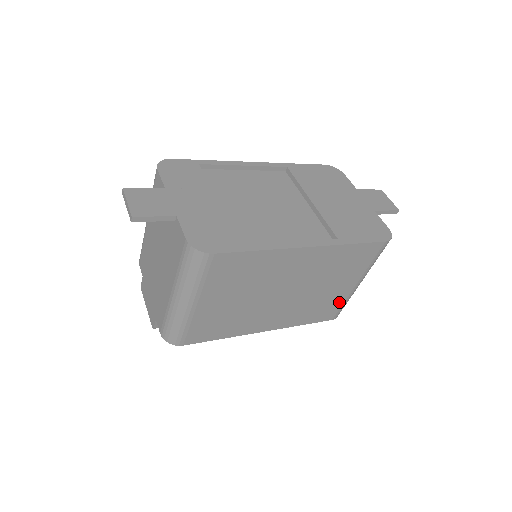
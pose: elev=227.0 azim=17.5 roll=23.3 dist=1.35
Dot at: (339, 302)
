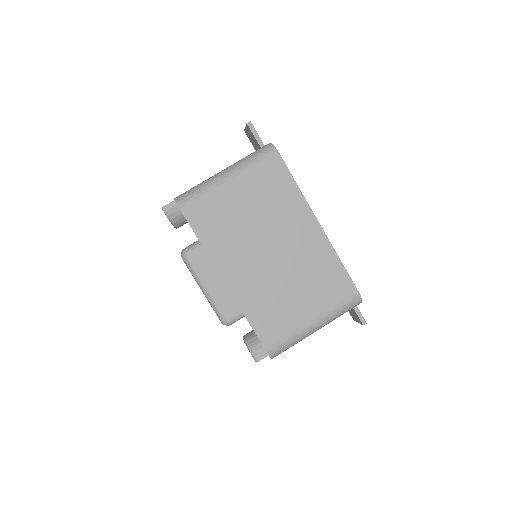
Dot at: (287, 329)
